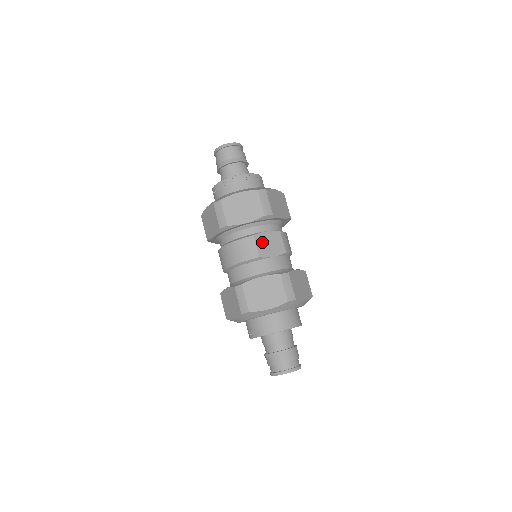
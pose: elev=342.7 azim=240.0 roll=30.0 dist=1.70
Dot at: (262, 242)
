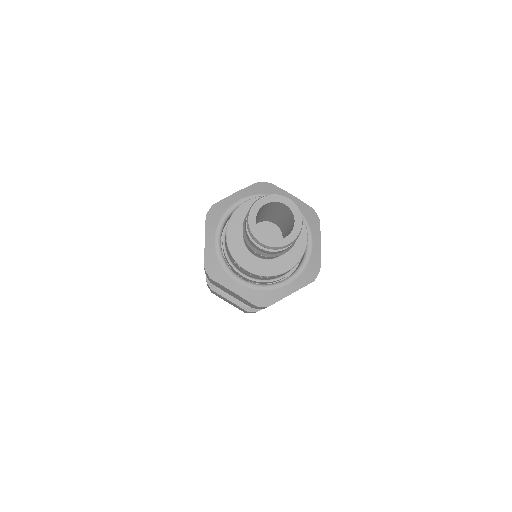
Dot at: occluded
